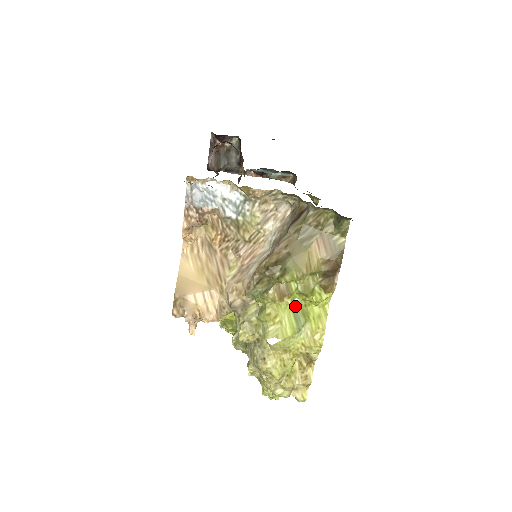
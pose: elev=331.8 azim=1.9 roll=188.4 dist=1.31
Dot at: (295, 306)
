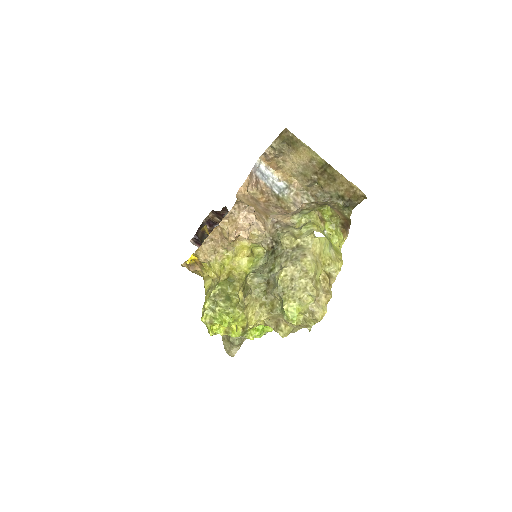
Dot at: (325, 234)
